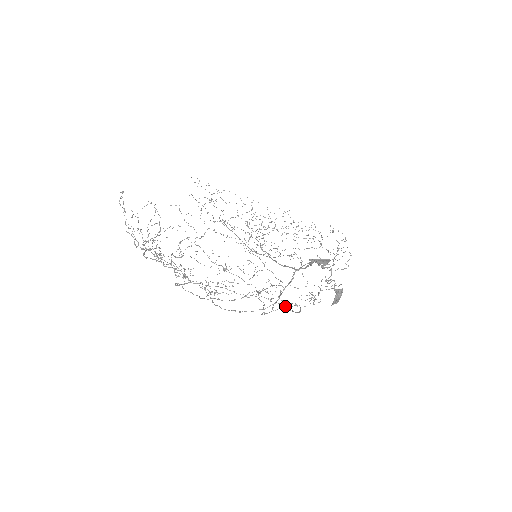
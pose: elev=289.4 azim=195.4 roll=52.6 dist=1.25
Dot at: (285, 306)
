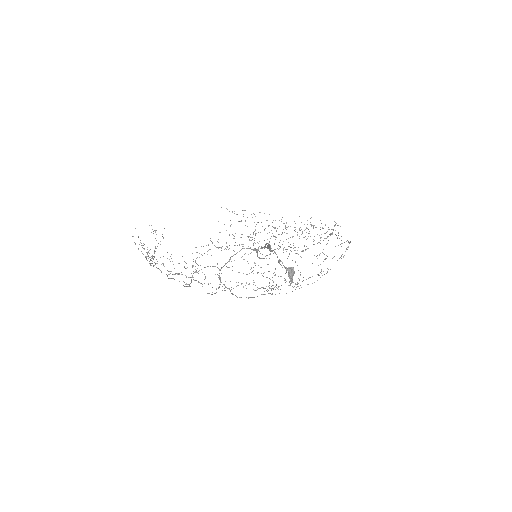
Dot at: (238, 285)
